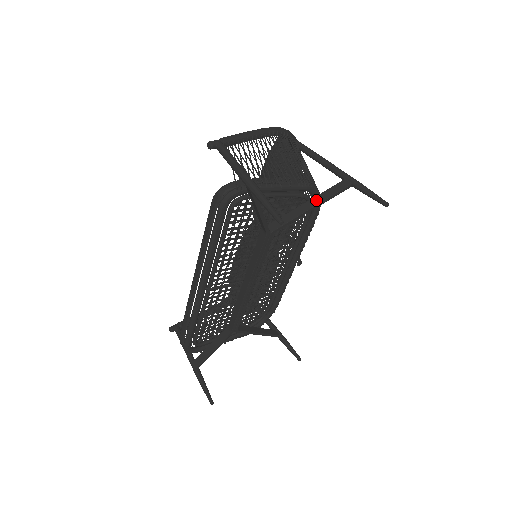
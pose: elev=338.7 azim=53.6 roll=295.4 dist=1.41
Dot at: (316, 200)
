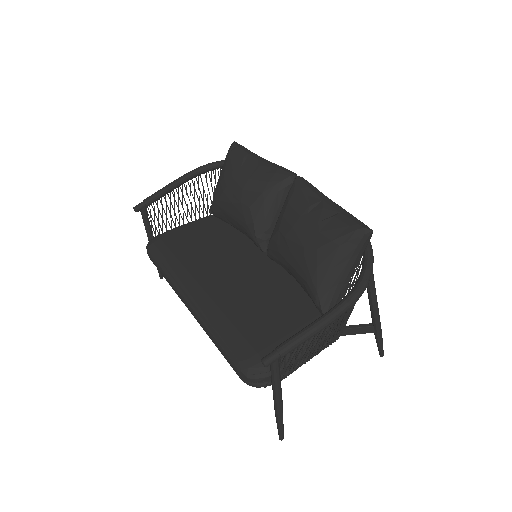
Dot at: occluded
